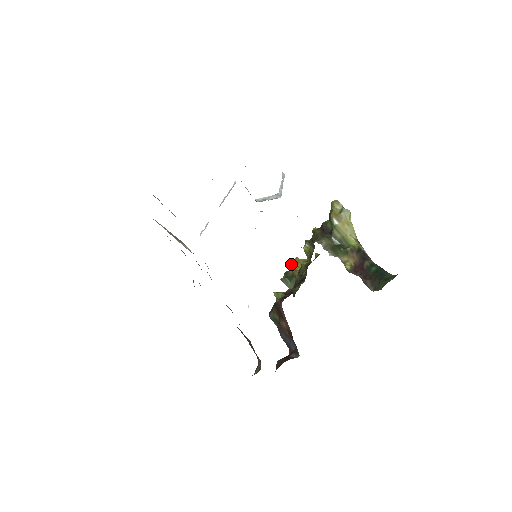
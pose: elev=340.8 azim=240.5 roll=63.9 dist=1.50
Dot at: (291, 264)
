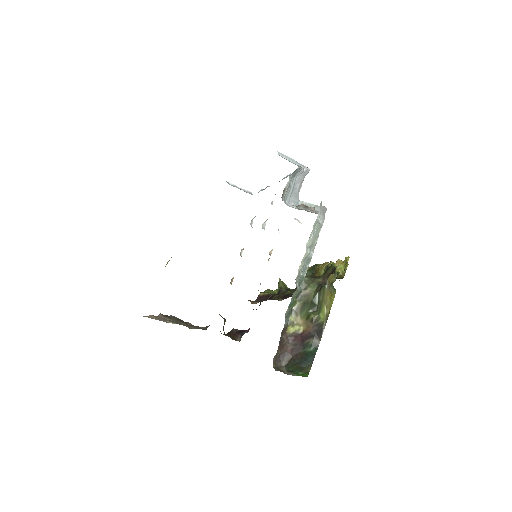
Dot at: (323, 263)
